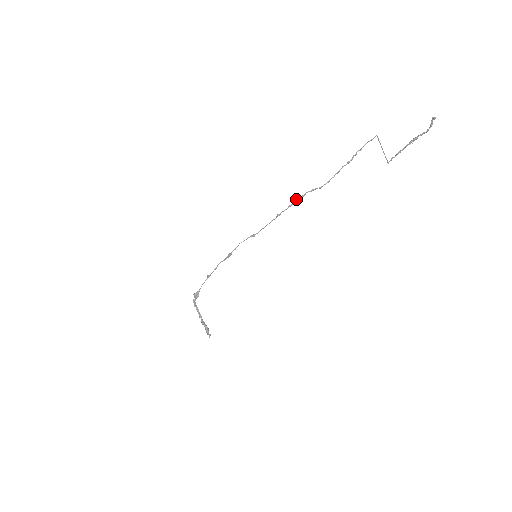
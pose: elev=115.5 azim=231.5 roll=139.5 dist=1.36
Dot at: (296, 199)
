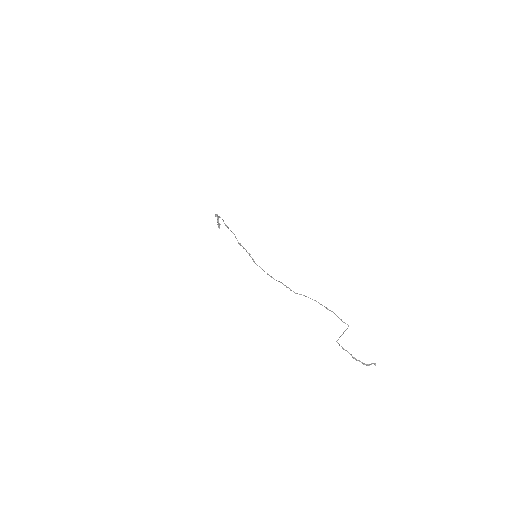
Dot at: occluded
